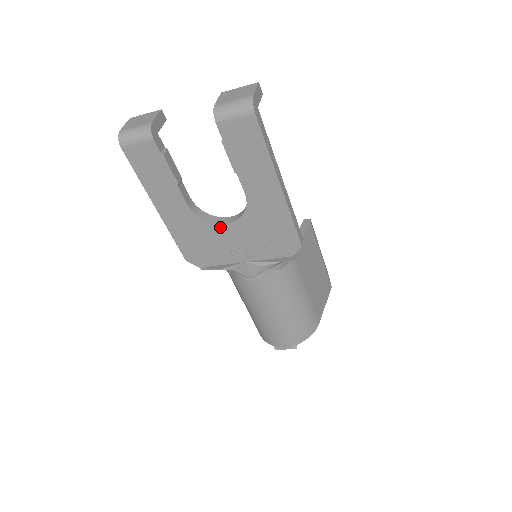
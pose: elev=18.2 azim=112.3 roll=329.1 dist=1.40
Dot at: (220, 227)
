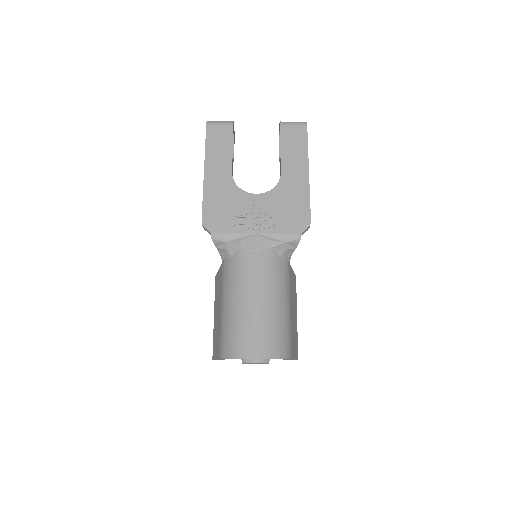
Dot at: (249, 196)
